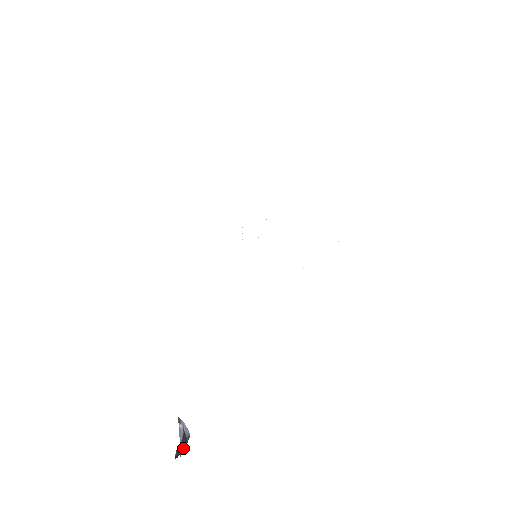
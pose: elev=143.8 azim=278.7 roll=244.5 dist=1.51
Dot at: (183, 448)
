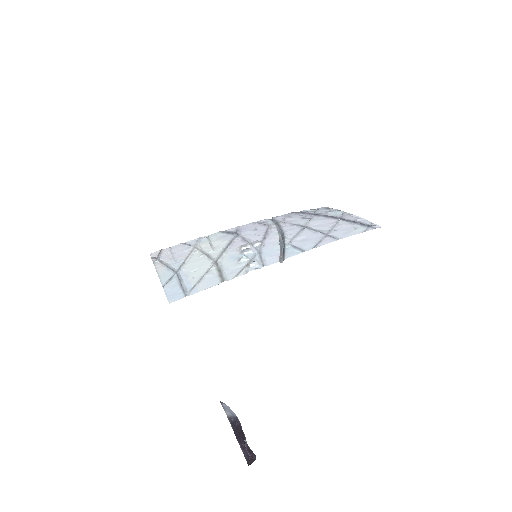
Dot at: (251, 455)
